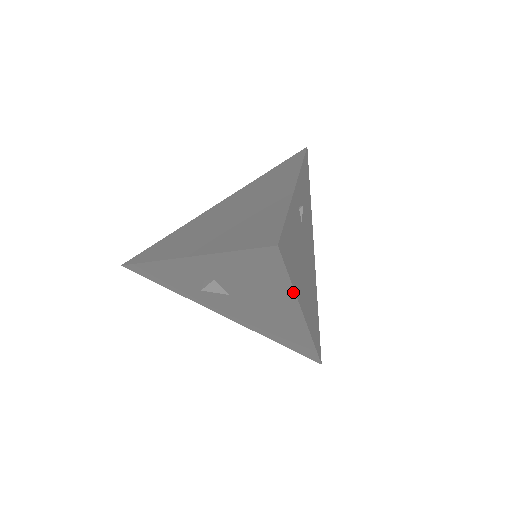
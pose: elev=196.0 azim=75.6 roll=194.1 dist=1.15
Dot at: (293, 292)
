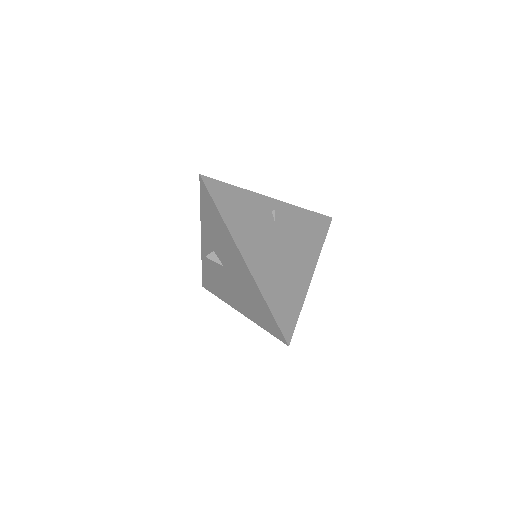
Dot at: (224, 222)
